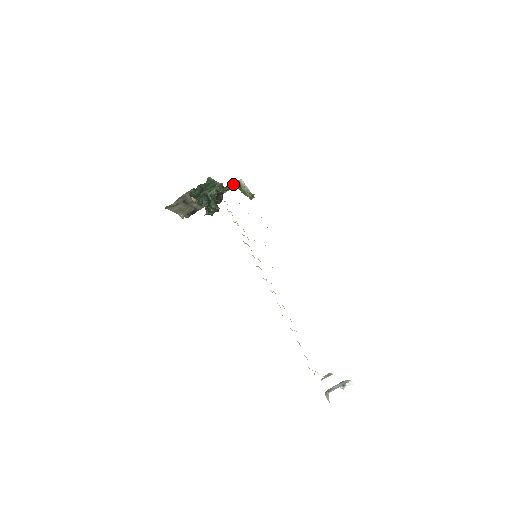
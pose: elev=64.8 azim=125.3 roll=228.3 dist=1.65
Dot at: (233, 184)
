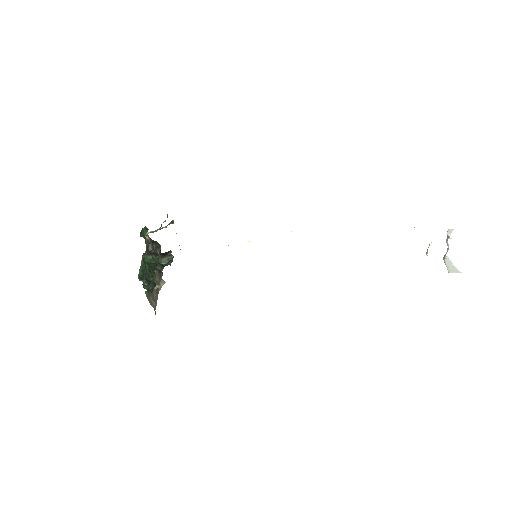
Dot at: occluded
